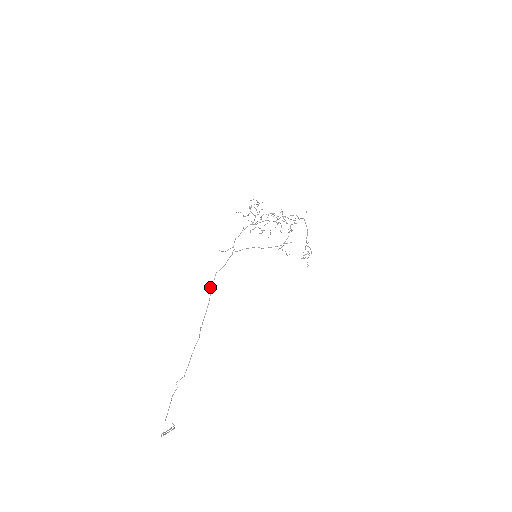
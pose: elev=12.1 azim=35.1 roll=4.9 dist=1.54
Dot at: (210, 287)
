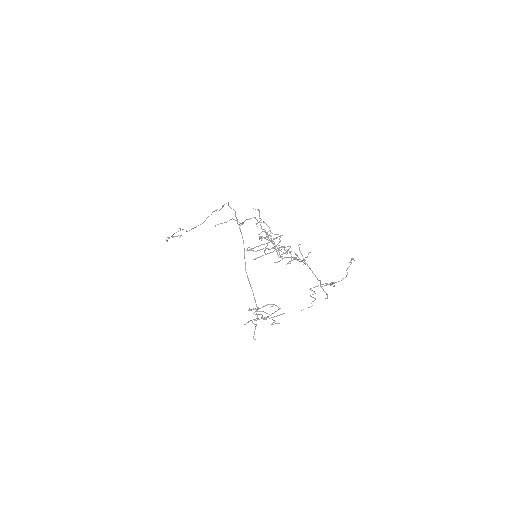
Dot at: (223, 205)
